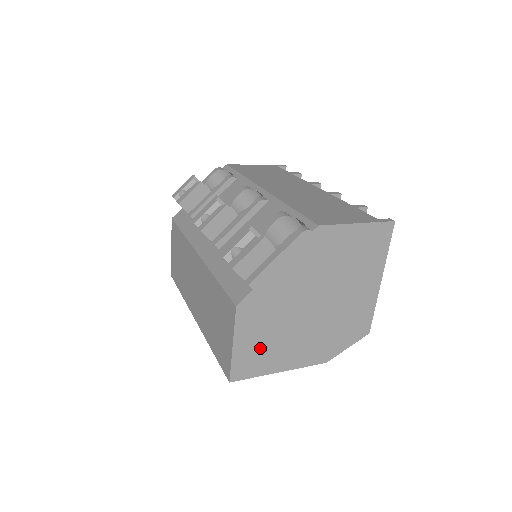
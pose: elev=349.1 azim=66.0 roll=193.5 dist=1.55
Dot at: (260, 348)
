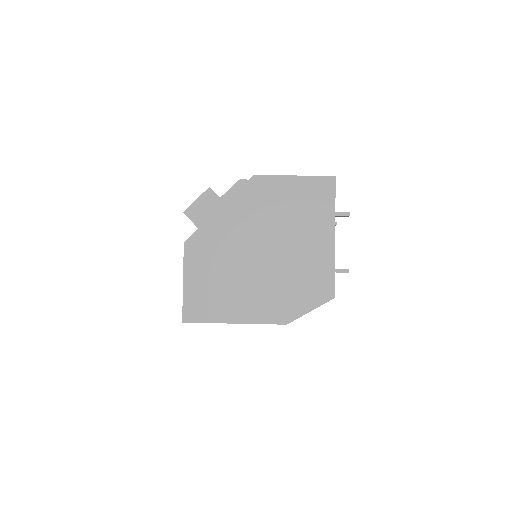
Dot at: (210, 291)
